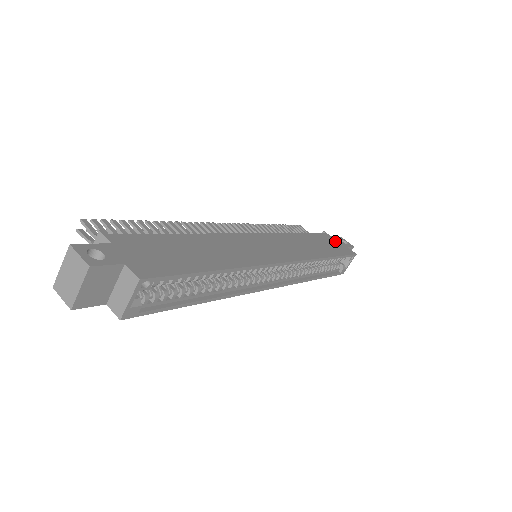
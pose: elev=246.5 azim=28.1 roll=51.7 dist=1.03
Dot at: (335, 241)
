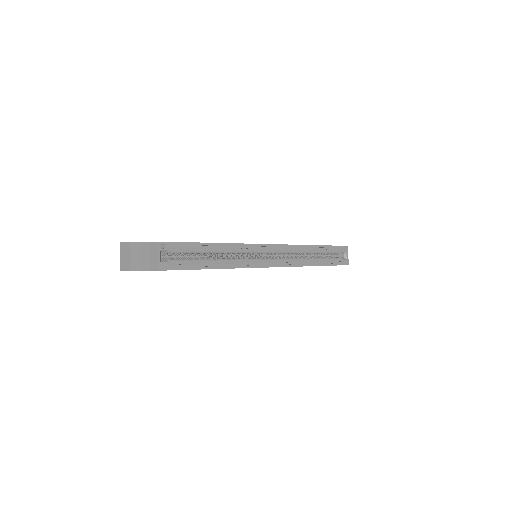
Dot at: occluded
